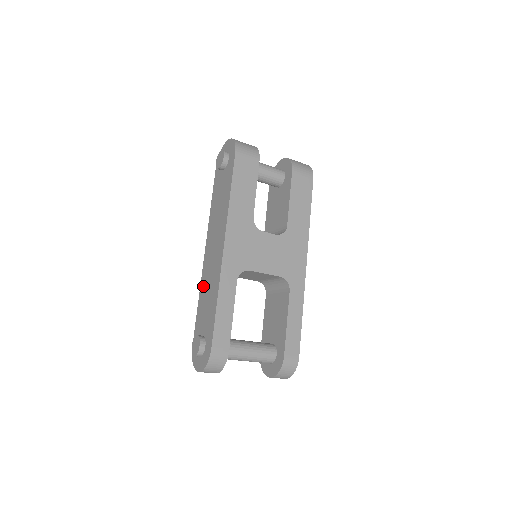
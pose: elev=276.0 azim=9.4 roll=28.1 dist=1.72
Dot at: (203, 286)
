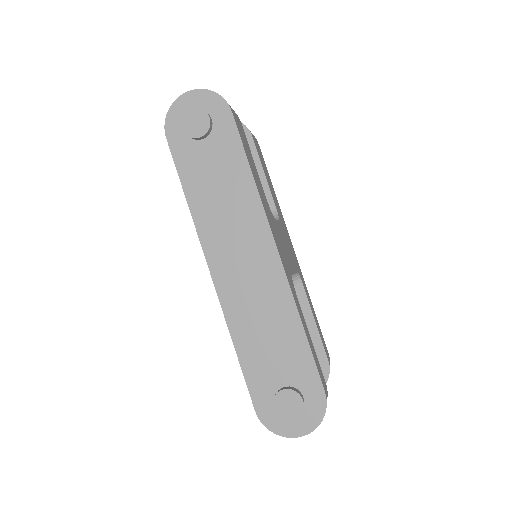
Dot at: (239, 321)
